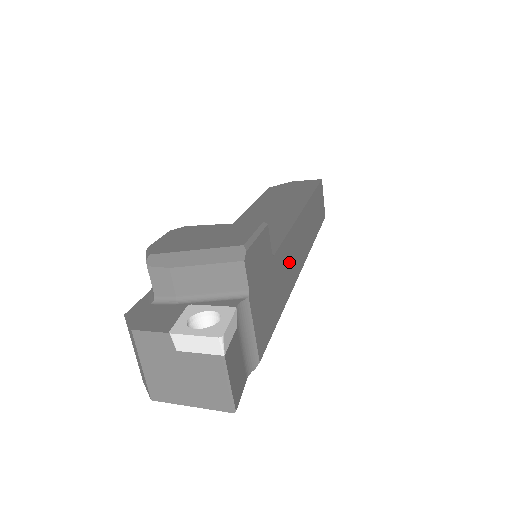
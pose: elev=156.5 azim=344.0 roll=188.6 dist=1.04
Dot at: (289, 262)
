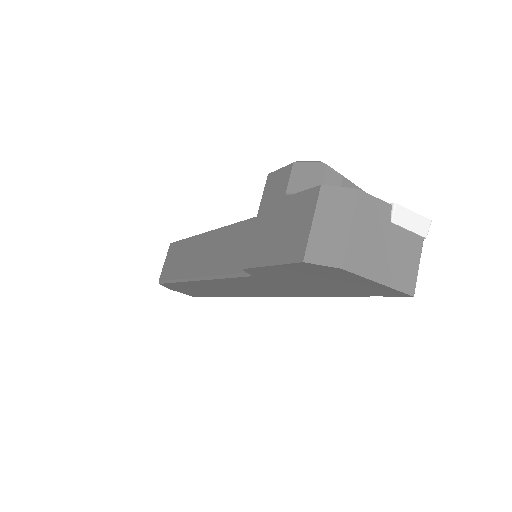
Dot at: occluded
